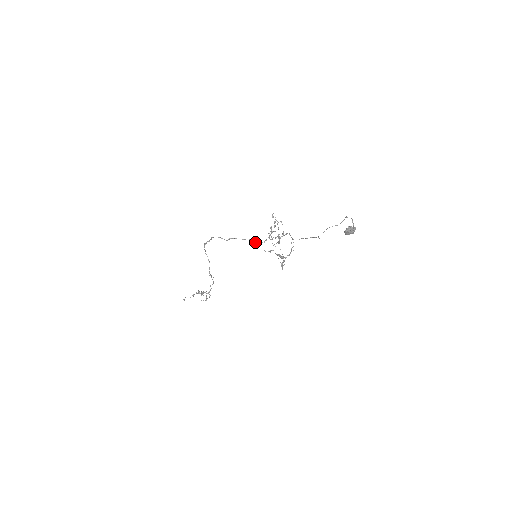
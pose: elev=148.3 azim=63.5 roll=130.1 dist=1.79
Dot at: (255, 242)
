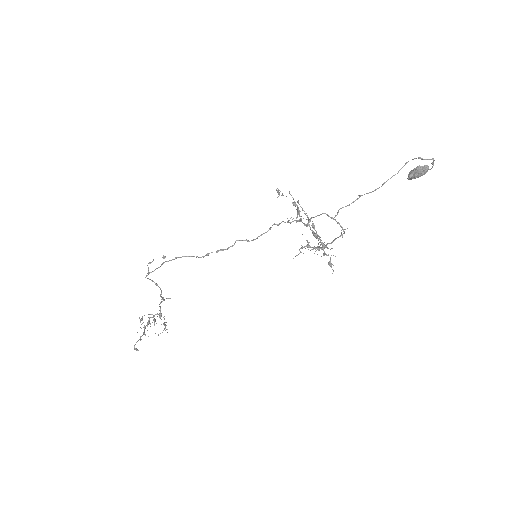
Dot at: (253, 240)
